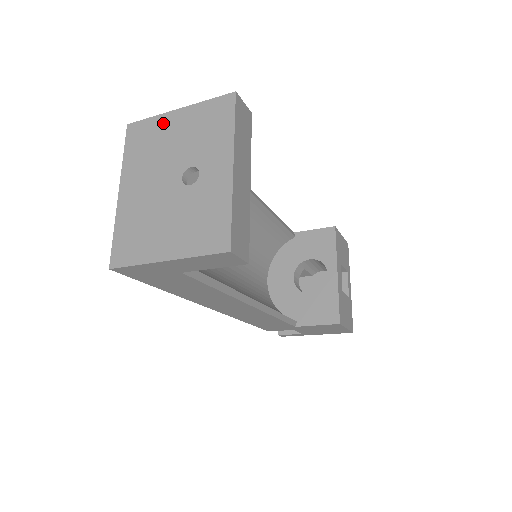
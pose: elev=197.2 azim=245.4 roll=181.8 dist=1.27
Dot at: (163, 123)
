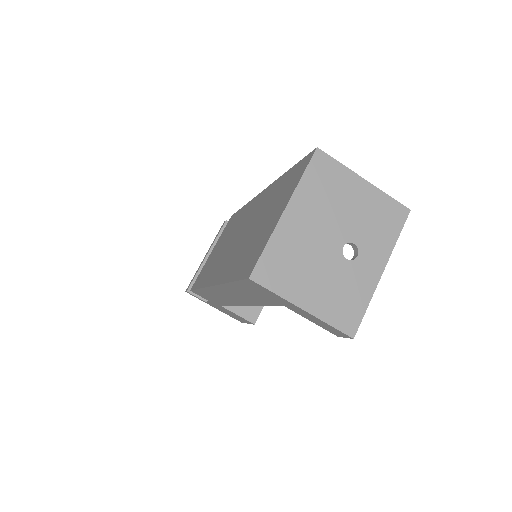
Dot at: (348, 180)
